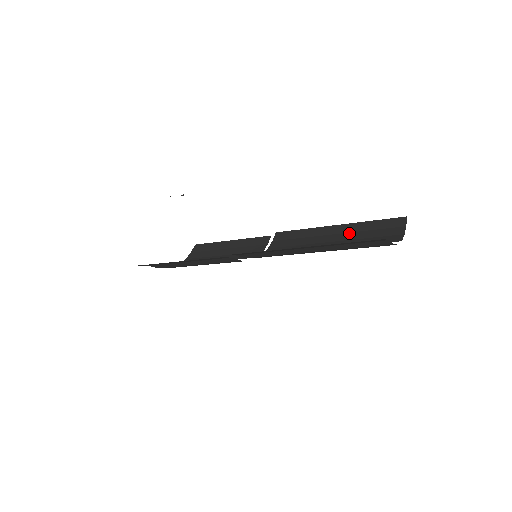
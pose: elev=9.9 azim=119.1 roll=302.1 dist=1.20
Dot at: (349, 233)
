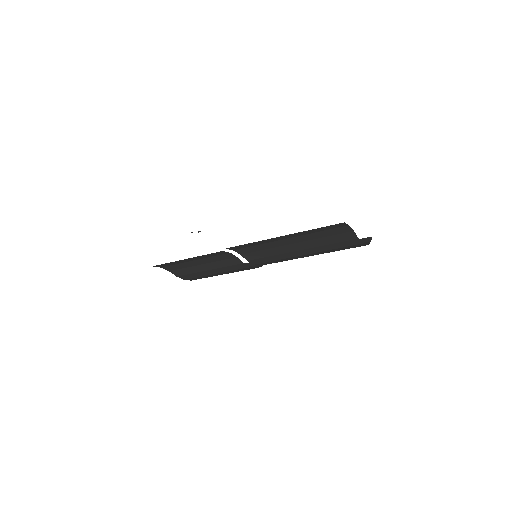
Dot at: occluded
